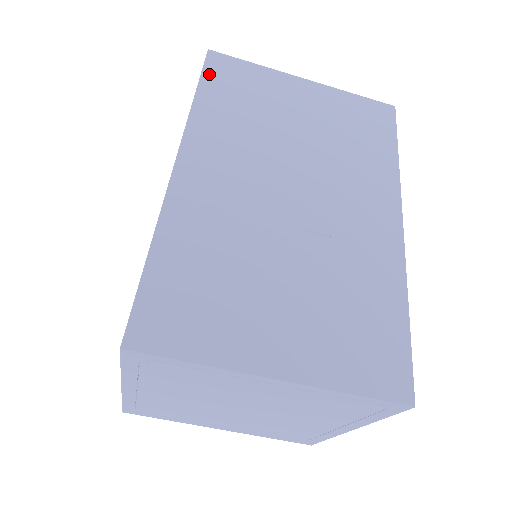
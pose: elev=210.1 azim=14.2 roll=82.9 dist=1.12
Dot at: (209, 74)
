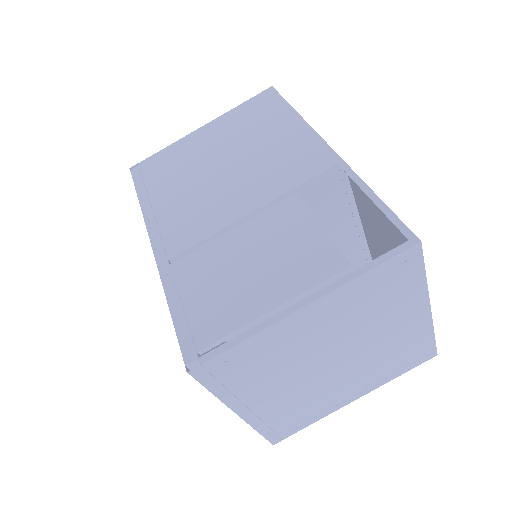
Dot at: occluded
